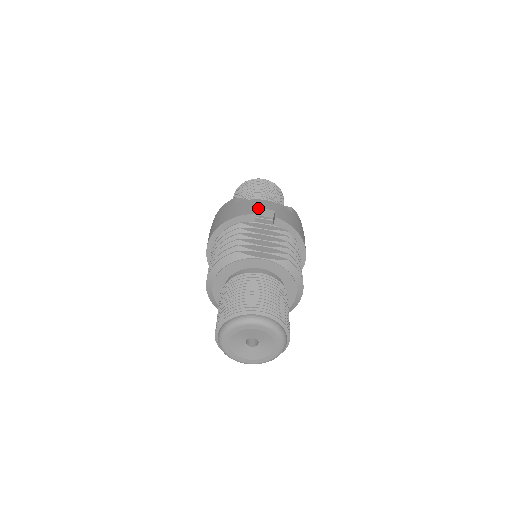
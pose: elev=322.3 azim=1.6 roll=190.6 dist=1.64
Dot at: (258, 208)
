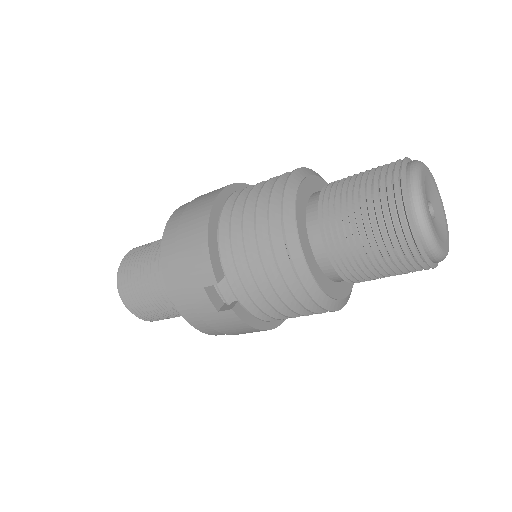
Dot at: occluded
